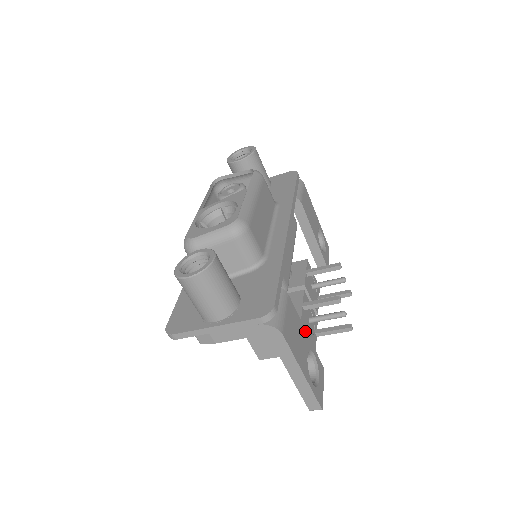
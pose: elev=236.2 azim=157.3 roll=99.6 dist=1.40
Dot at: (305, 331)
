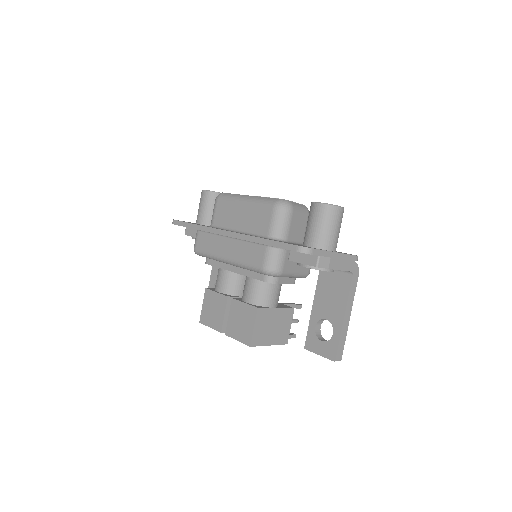
Dot at: occluded
